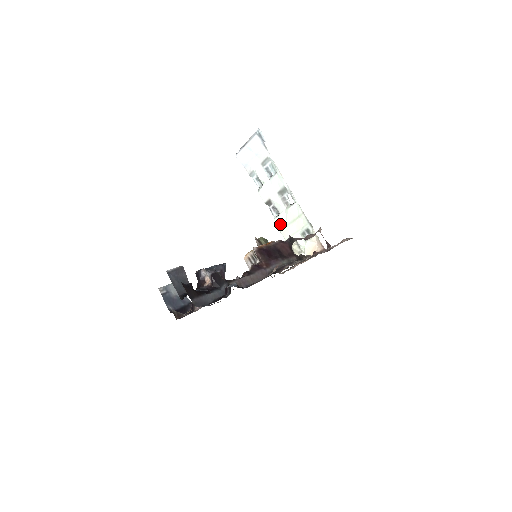
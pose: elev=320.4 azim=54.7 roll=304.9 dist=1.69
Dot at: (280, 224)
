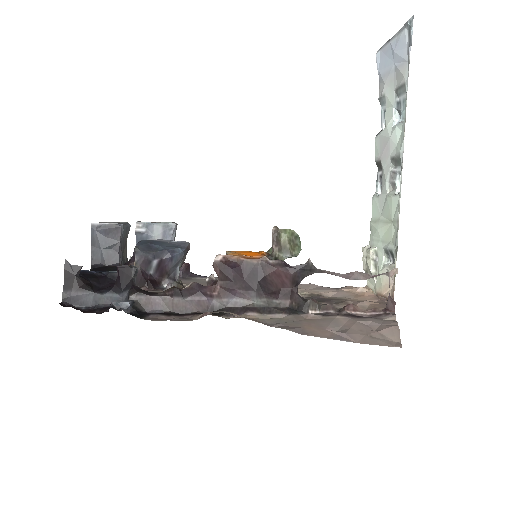
Dot at: (374, 210)
